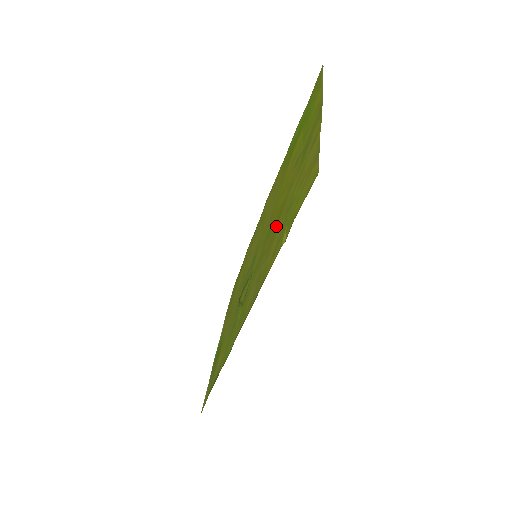
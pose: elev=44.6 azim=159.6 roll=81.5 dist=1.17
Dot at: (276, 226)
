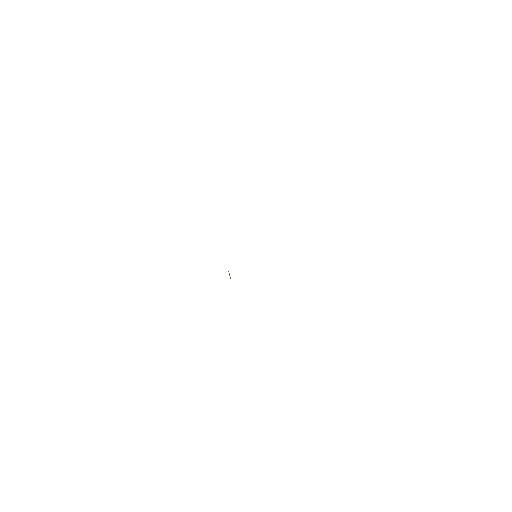
Dot at: occluded
